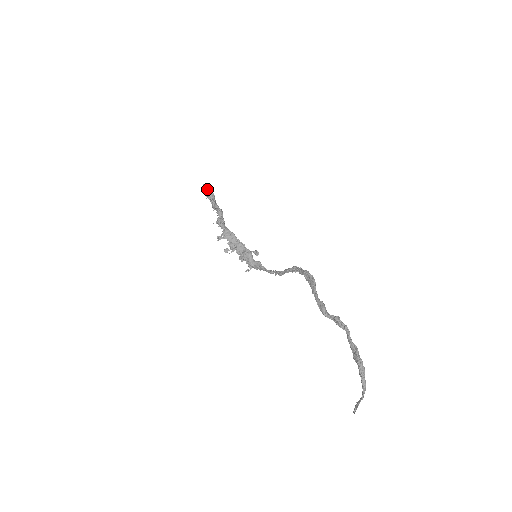
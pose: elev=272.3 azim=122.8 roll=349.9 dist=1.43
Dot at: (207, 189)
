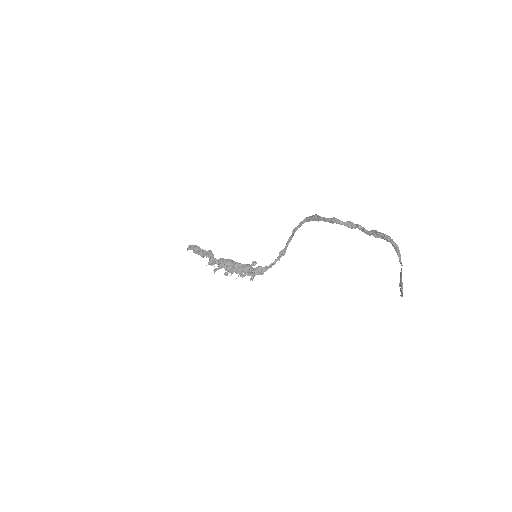
Dot at: (192, 247)
